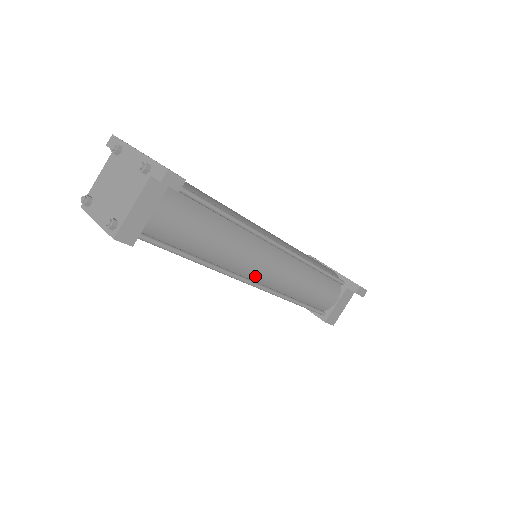
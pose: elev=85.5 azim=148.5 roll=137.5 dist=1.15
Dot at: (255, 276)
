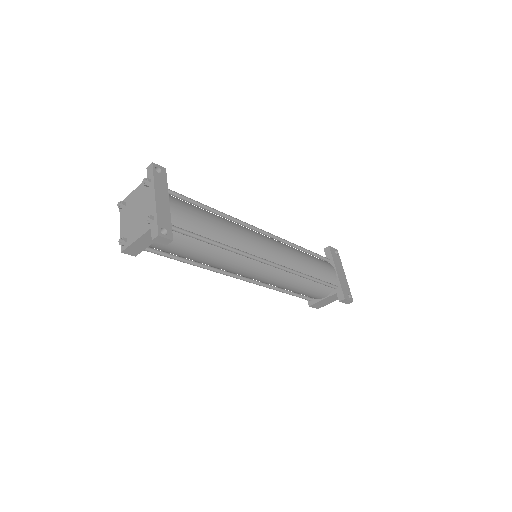
Dot at: (243, 275)
